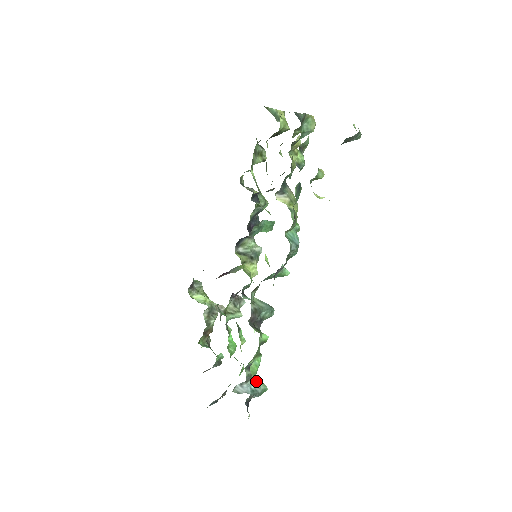
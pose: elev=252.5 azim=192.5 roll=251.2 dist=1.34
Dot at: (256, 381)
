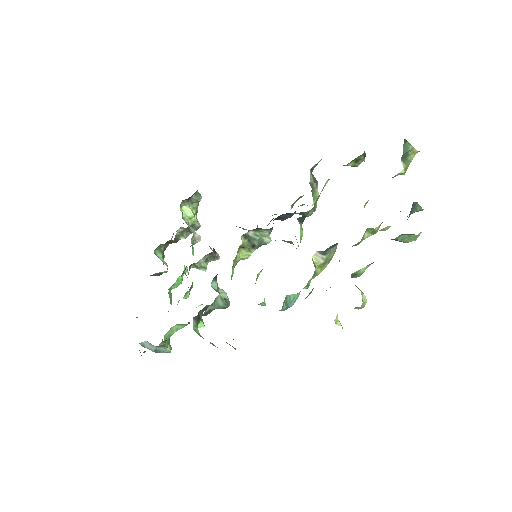
Dot at: (165, 347)
